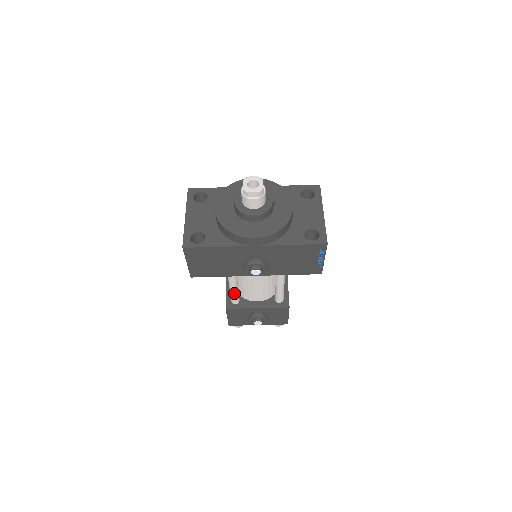
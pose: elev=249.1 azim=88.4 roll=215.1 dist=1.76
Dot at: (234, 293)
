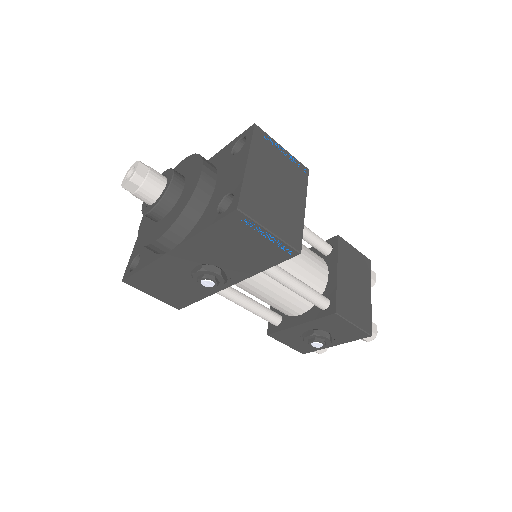
Dot at: (256, 313)
